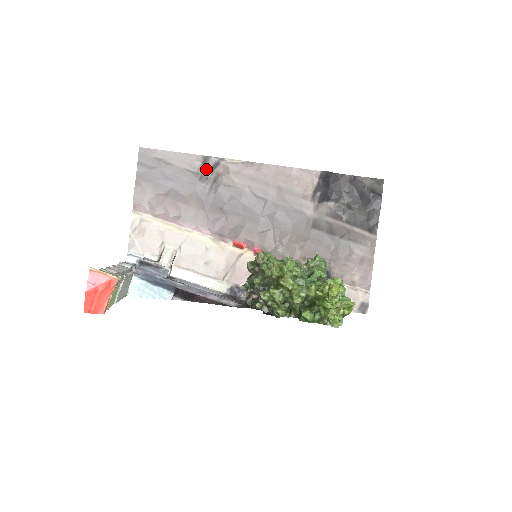
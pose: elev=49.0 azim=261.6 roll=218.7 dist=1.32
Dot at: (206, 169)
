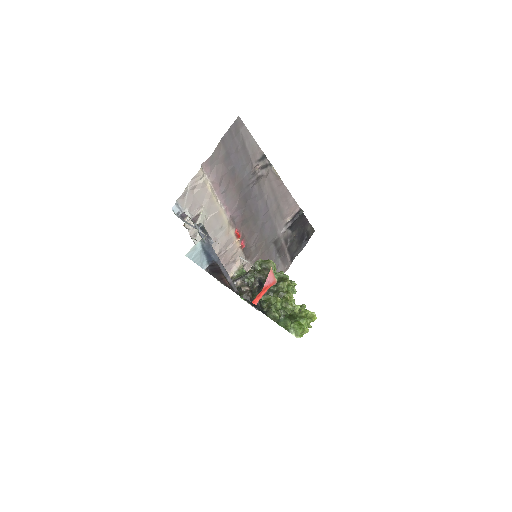
Dot at: (259, 165)
